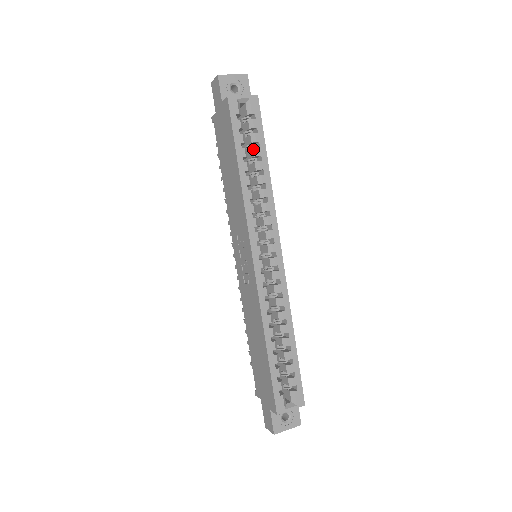
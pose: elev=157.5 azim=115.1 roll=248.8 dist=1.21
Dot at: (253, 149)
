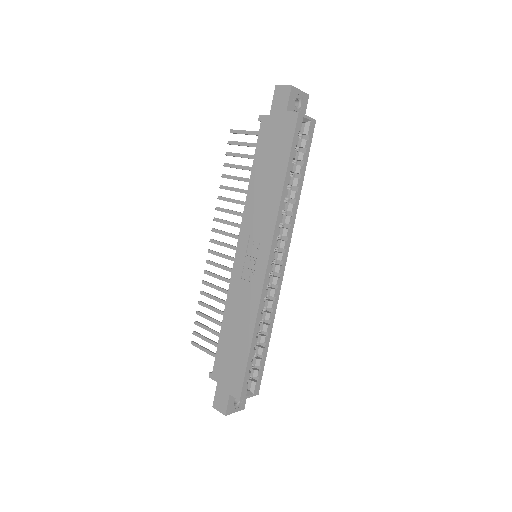
Dot at: (297, 166)
